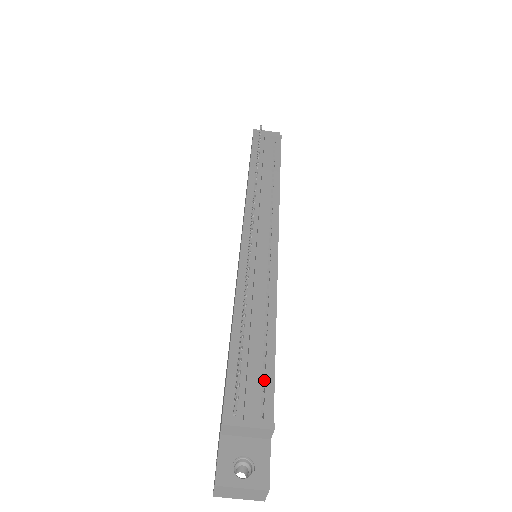
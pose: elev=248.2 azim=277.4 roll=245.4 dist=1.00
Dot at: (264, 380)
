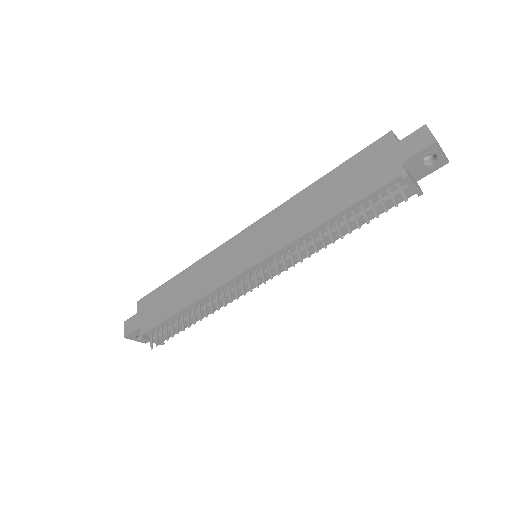
Dot at: occluded
